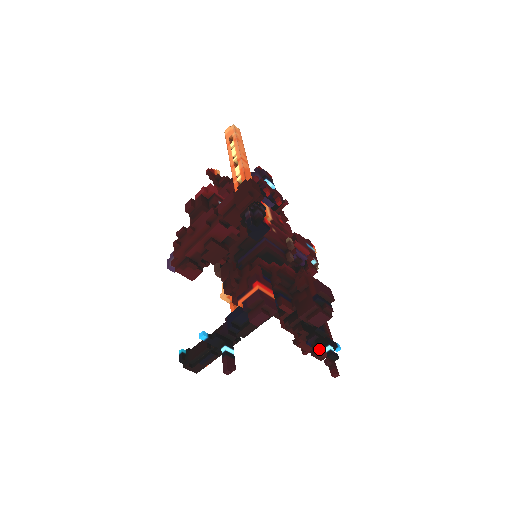
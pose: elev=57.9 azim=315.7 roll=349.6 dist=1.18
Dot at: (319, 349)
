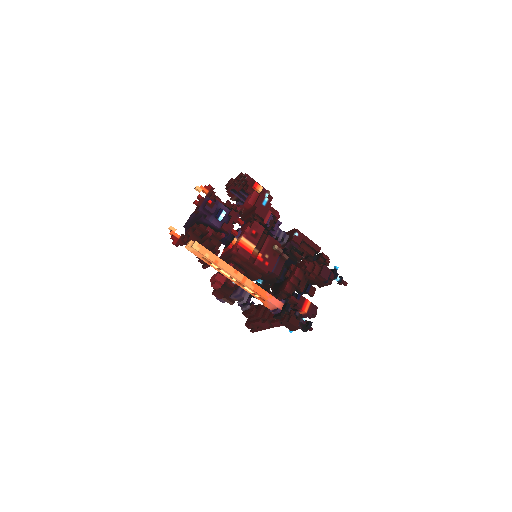
Dot at: occluded
